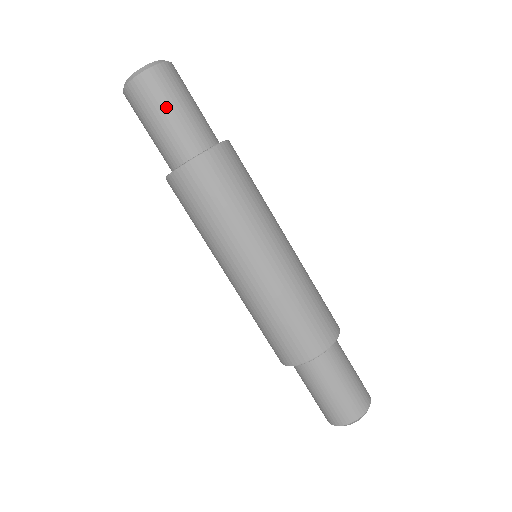
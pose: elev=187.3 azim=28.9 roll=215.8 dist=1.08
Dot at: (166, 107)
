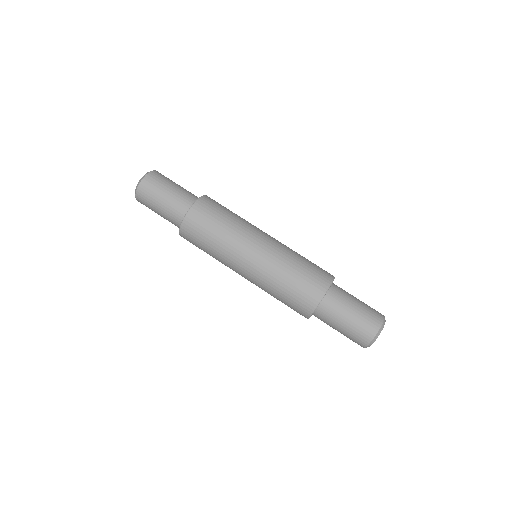
Dot at: (159, 196)
